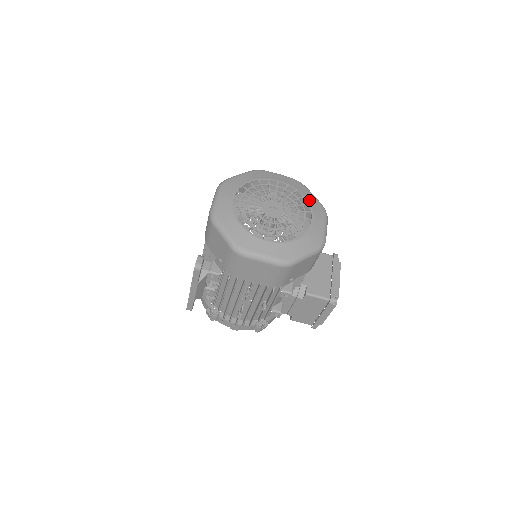
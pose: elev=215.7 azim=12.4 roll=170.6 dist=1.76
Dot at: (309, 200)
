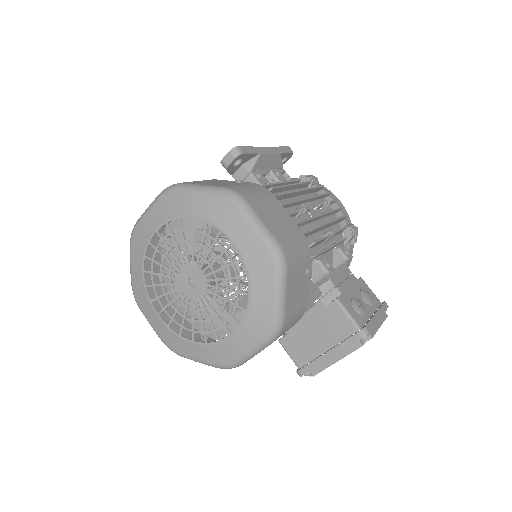
Dot at: (254, 305)
